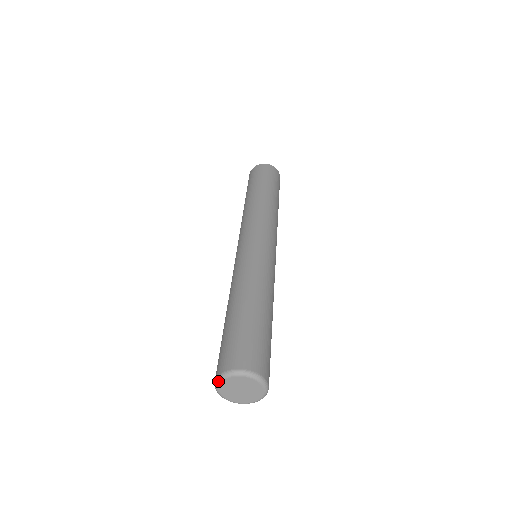
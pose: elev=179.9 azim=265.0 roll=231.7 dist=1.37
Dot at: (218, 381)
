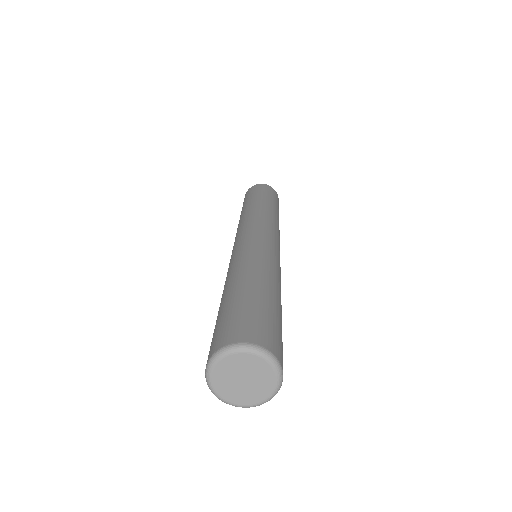
Dot at: (209, 367)
